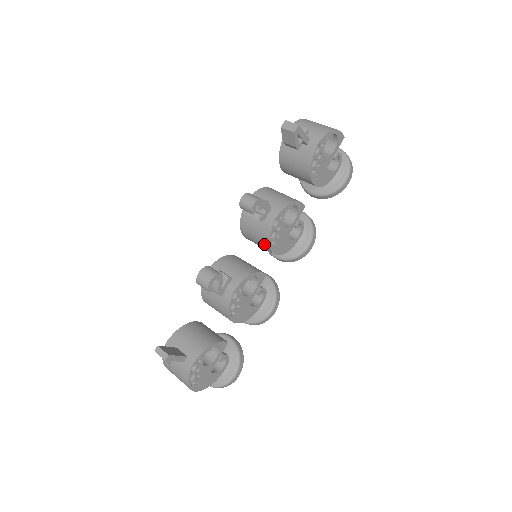
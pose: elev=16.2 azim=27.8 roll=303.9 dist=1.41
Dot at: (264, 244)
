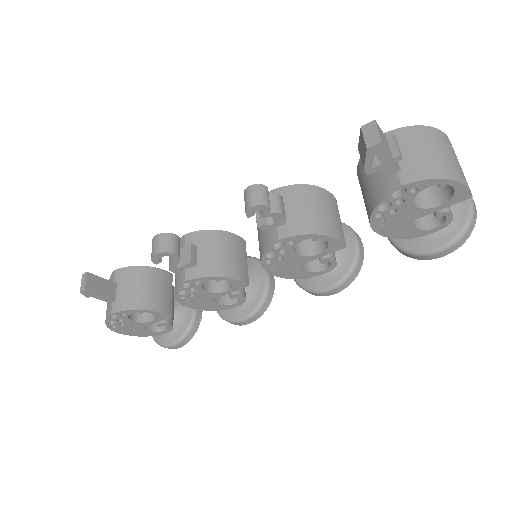
Dot at: occluded
